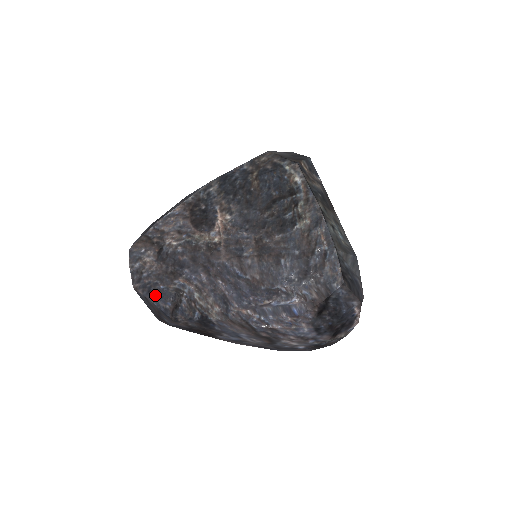
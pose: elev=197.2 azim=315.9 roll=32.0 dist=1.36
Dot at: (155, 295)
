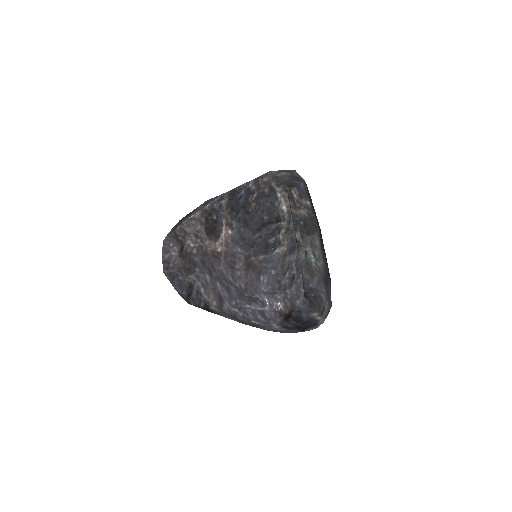
Dot at: (176, 283)
